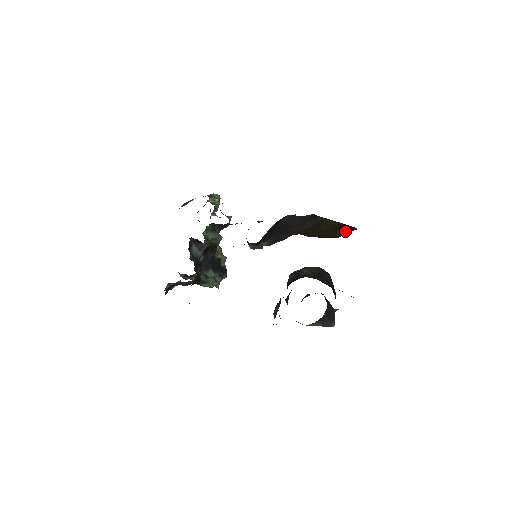
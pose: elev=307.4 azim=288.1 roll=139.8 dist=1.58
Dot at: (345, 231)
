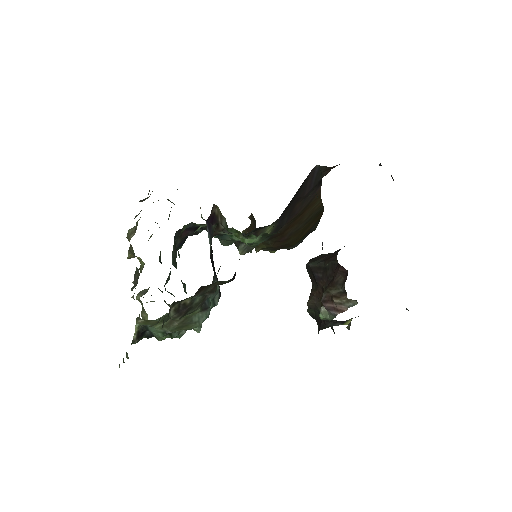
Dot at: (310, 230)
